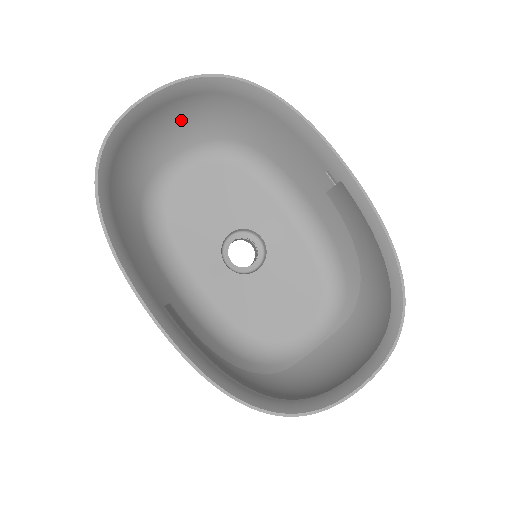
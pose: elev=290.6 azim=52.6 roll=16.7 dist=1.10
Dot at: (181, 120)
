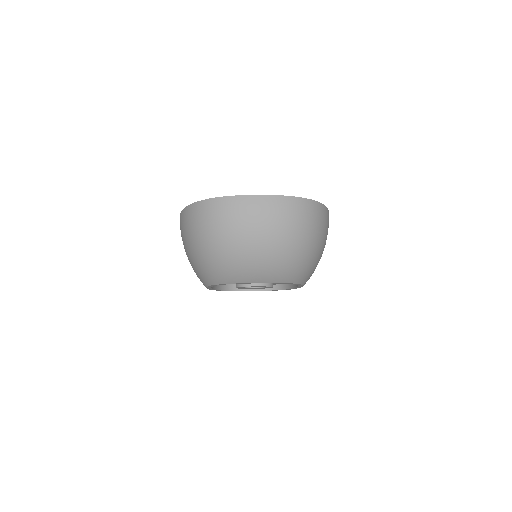
Dot at: occluded
